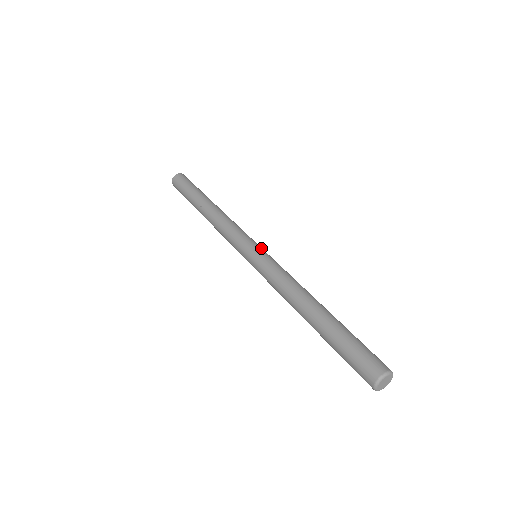
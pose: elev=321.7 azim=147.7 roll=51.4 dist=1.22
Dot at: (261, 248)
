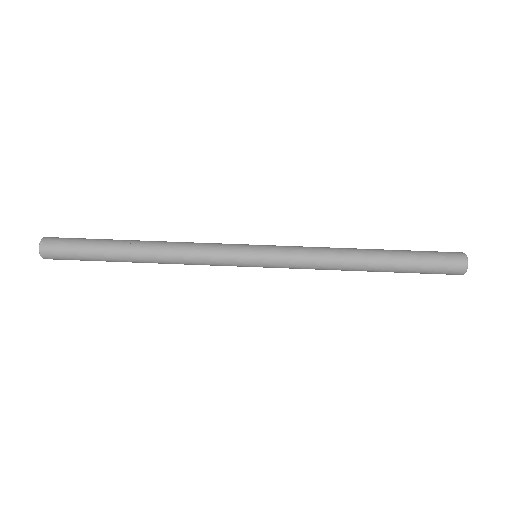
Dot at: occluded
